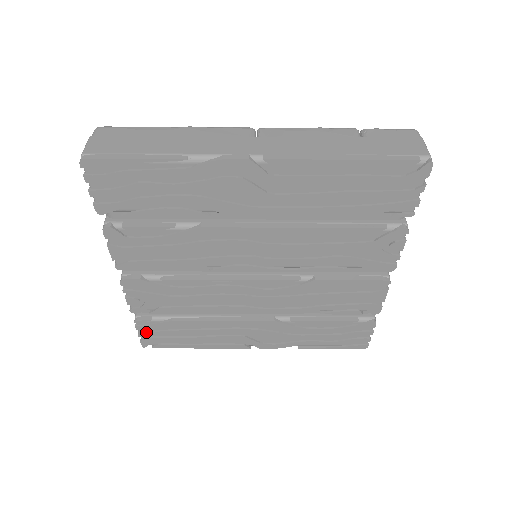
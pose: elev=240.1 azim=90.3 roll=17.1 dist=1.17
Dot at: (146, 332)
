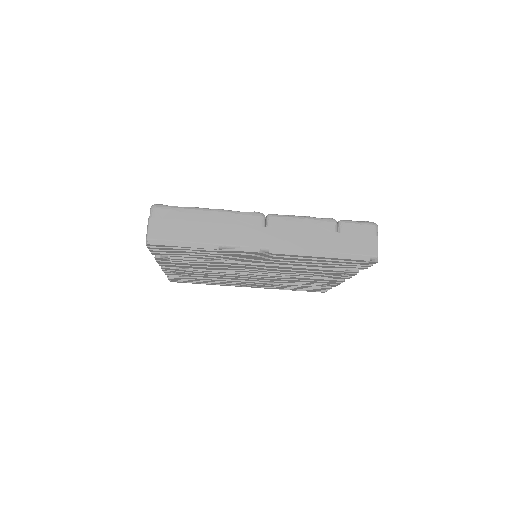
Dot at: (174, 279)
